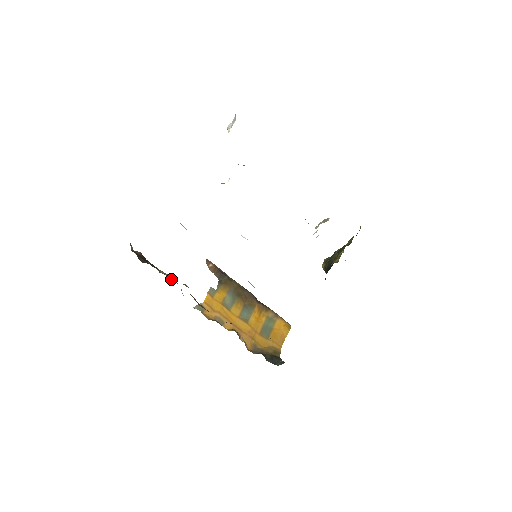
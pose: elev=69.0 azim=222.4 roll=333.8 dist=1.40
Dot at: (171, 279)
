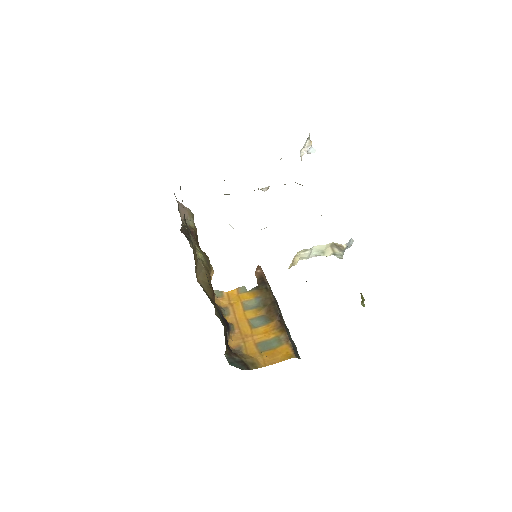
Dot at: (197, 254)
